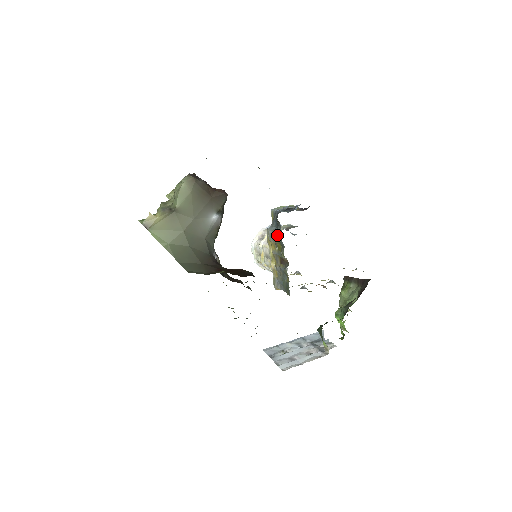
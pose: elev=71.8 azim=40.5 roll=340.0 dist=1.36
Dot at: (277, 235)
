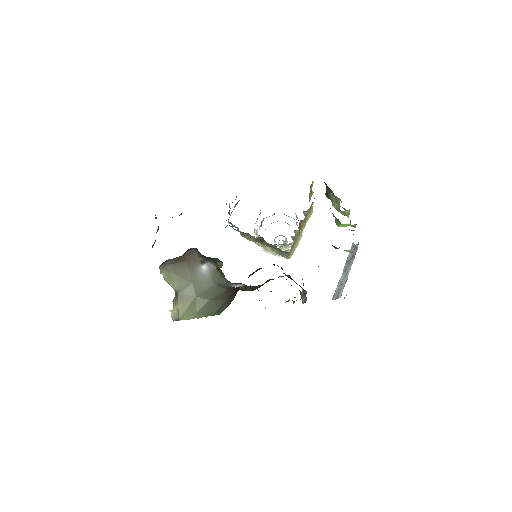
Dot at: occluded
